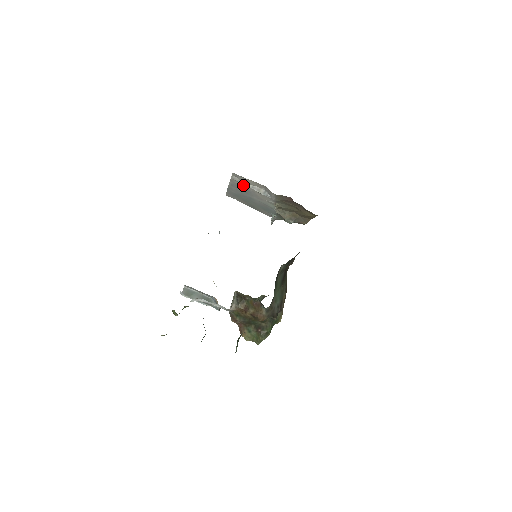
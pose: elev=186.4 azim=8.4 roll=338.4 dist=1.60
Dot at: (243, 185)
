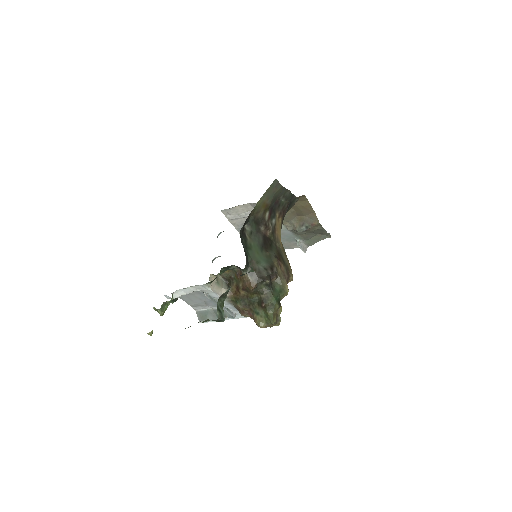
Dot at: (242, 220)
